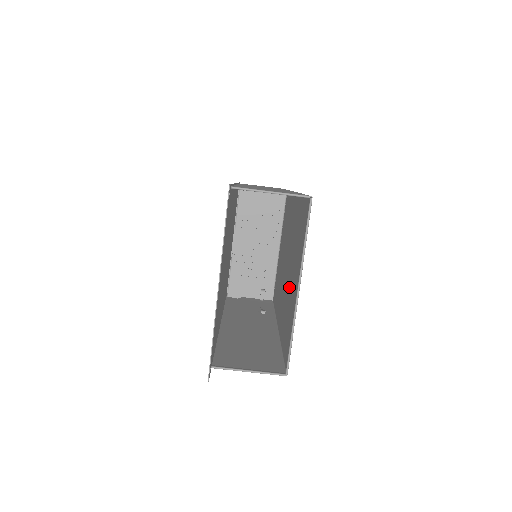
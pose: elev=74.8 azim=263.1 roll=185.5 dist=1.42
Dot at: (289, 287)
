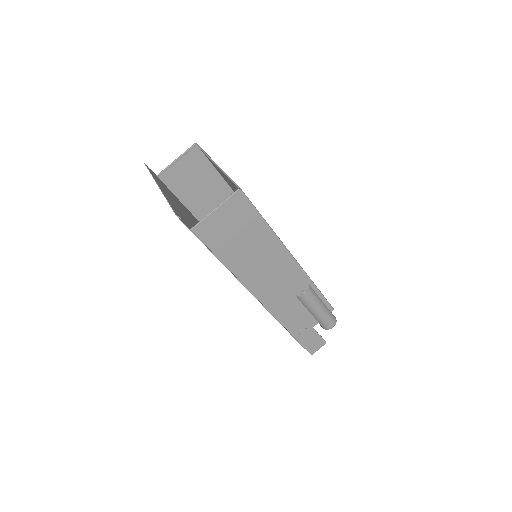
Dot at: occluded
